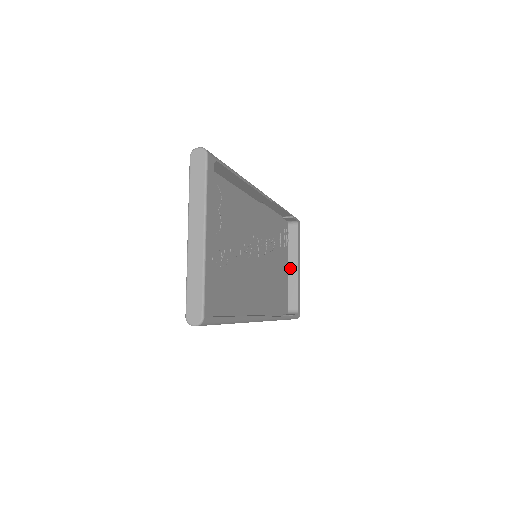
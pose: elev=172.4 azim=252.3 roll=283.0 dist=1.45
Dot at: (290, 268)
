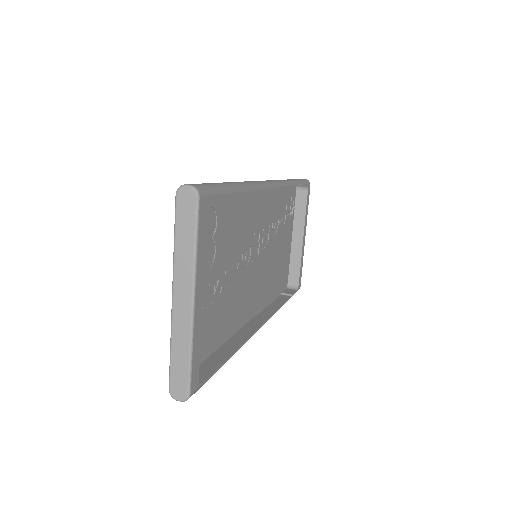
Dot at: (294, 238)
